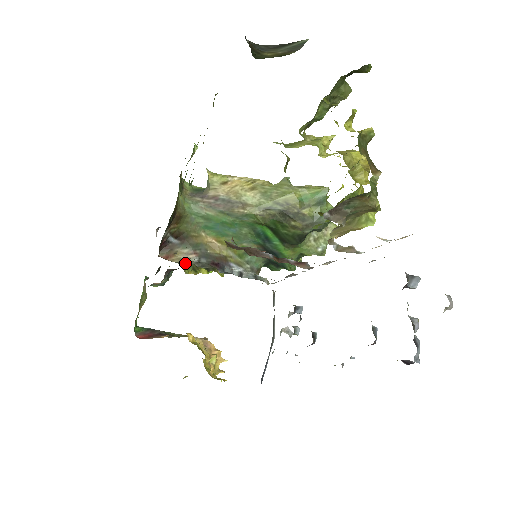
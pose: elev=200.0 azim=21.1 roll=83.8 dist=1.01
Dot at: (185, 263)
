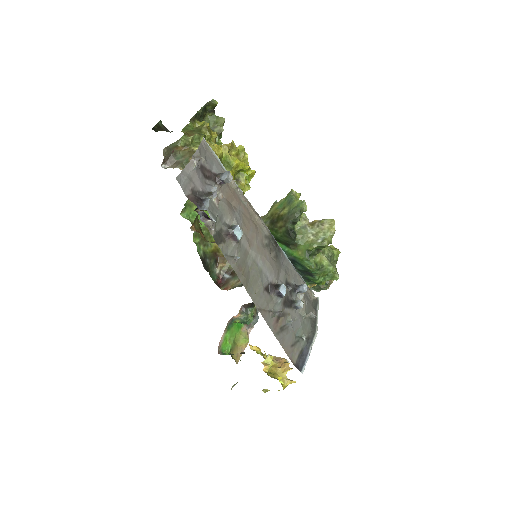
Dot at: occluded
